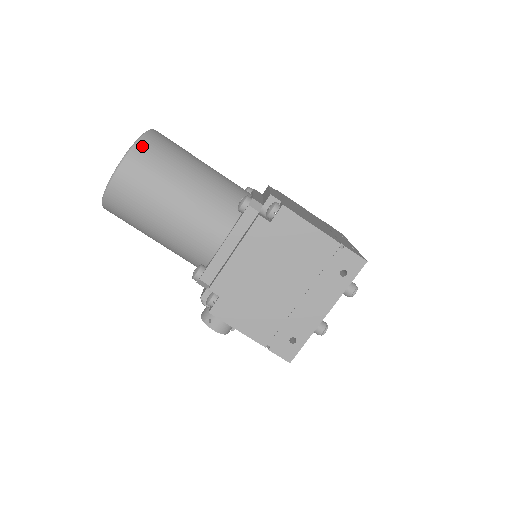
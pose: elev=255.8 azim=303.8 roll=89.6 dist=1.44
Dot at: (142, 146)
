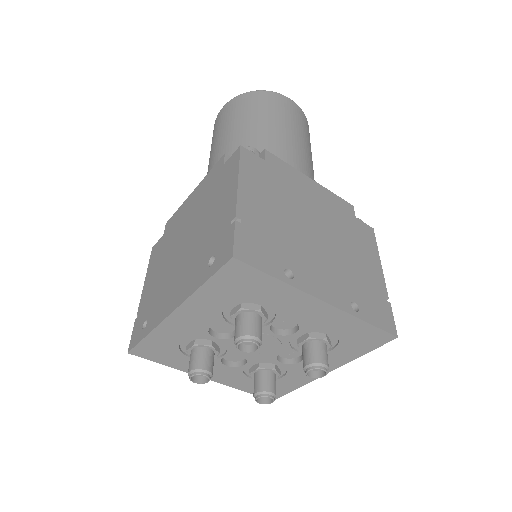
Dot at: (252, 94)
